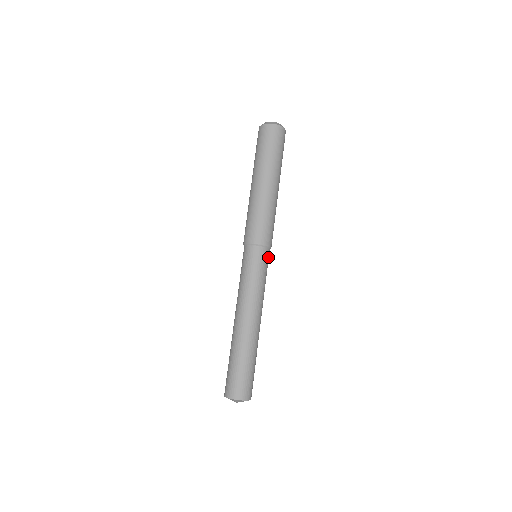
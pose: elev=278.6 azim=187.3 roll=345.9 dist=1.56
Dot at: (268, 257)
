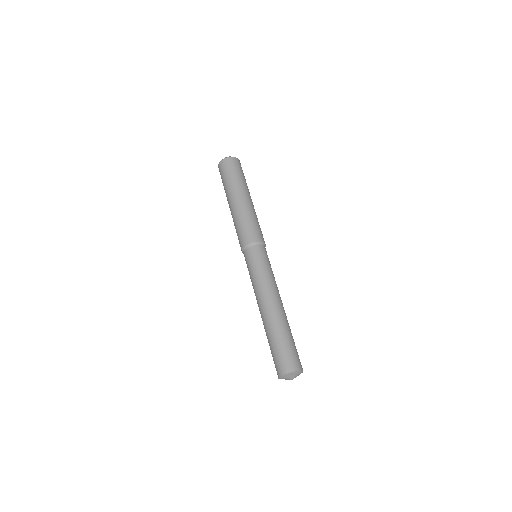
Dot at: occluded
